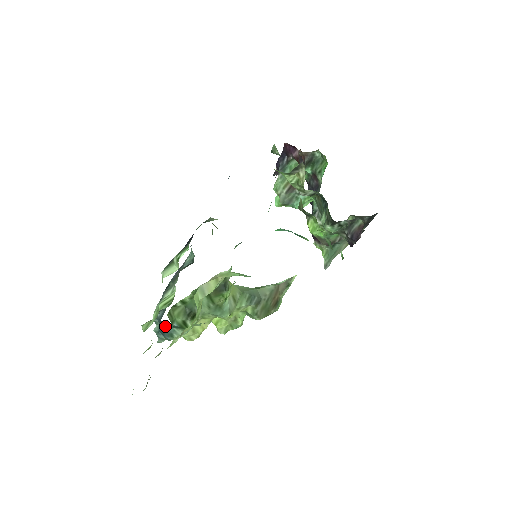
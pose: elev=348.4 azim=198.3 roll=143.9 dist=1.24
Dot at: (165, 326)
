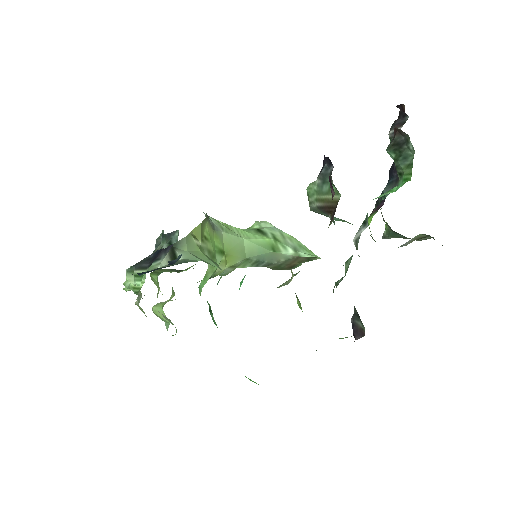
Dot at: occluded
